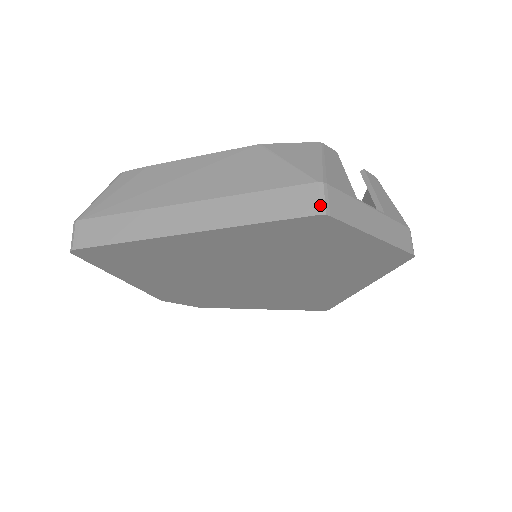
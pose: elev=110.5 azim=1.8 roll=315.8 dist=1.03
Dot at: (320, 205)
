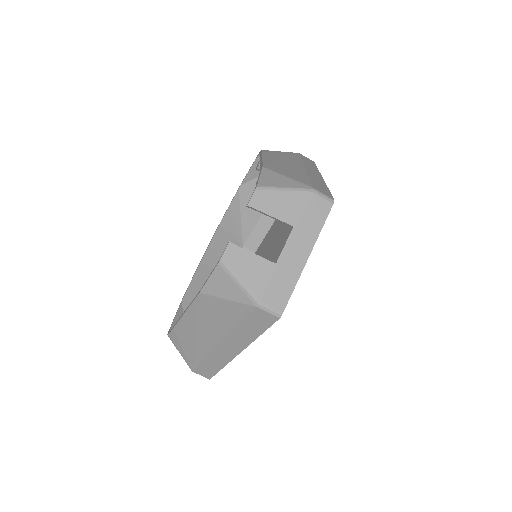
Dot at: (273, 316)
